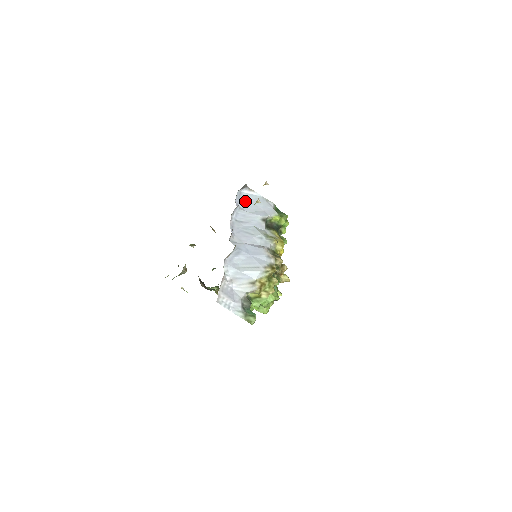
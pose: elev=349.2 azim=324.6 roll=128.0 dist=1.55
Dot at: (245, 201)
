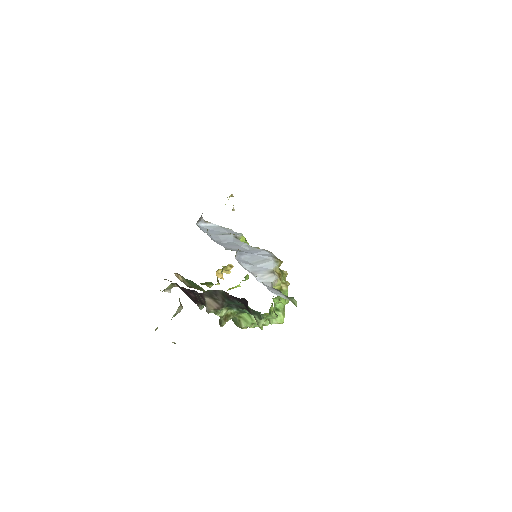
Dot at: occluded
